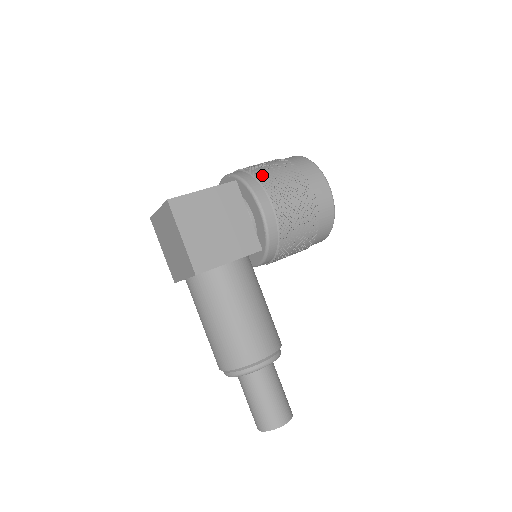
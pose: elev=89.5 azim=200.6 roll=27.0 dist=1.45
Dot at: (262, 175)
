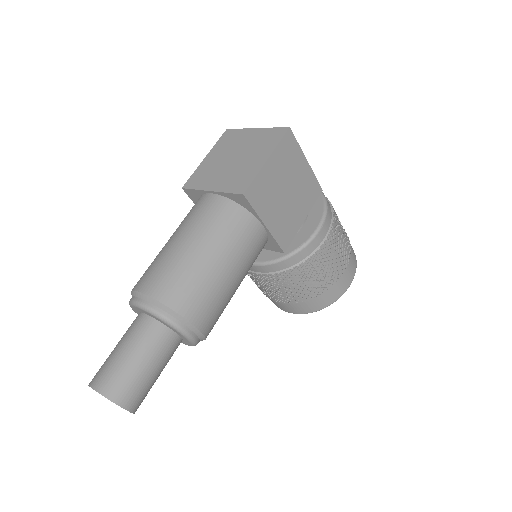
Dot at: occluded
